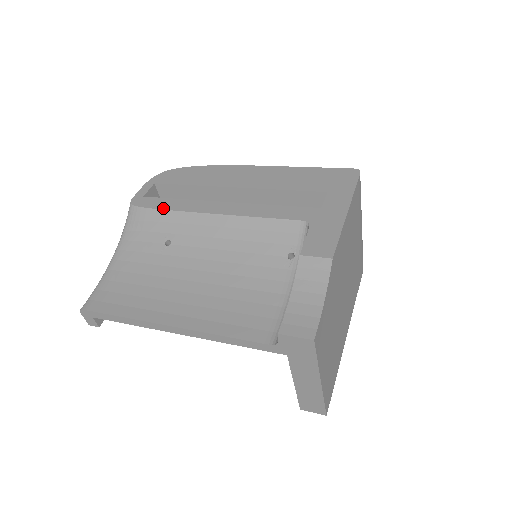
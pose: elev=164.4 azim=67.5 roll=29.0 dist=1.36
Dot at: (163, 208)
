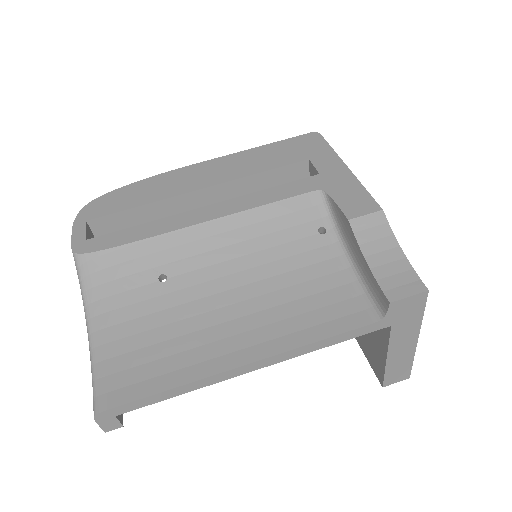
Dot at: (131, 240)
